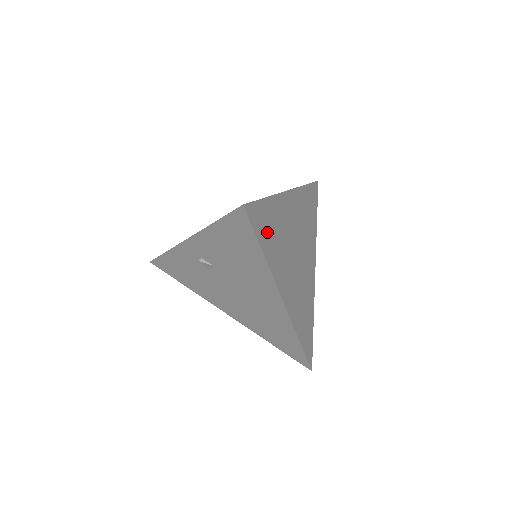
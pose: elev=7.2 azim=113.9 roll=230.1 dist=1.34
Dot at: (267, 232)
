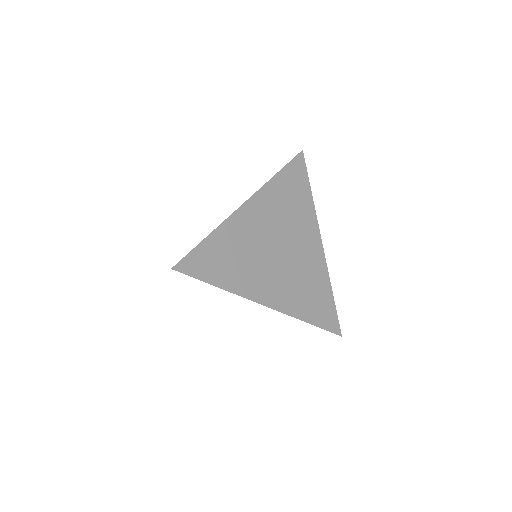
Dot at: (218, 265)
